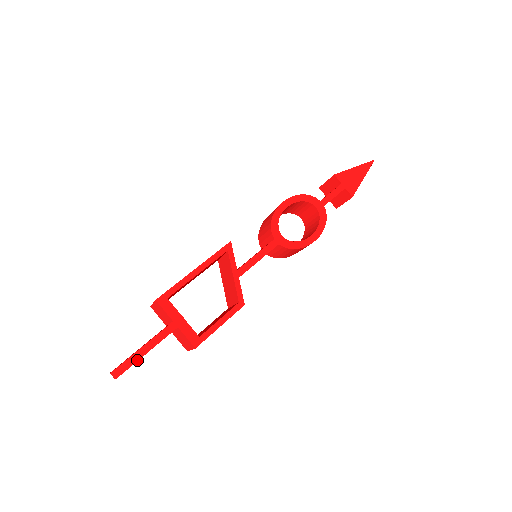
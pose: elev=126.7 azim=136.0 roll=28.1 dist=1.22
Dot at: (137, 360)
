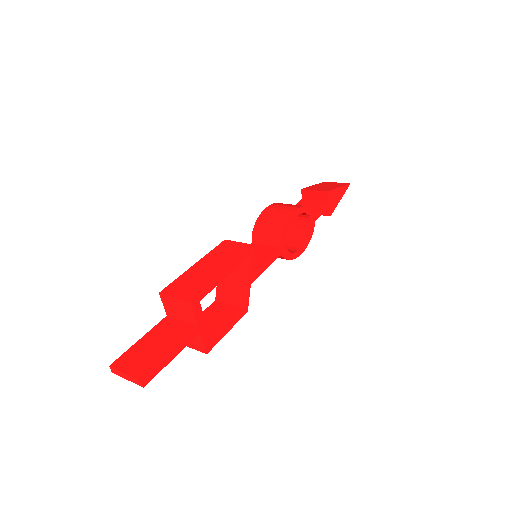
Dot at: (163, 367)
